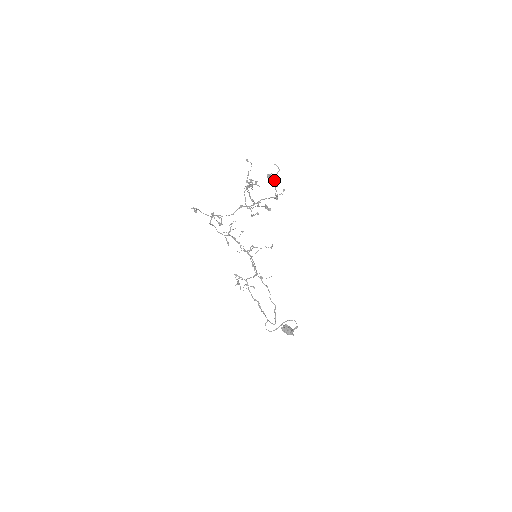
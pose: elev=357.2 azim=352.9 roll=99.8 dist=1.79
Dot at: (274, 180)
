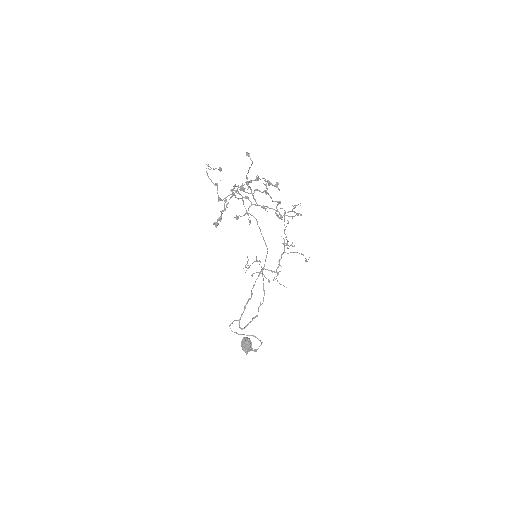
Dot at: occluded
